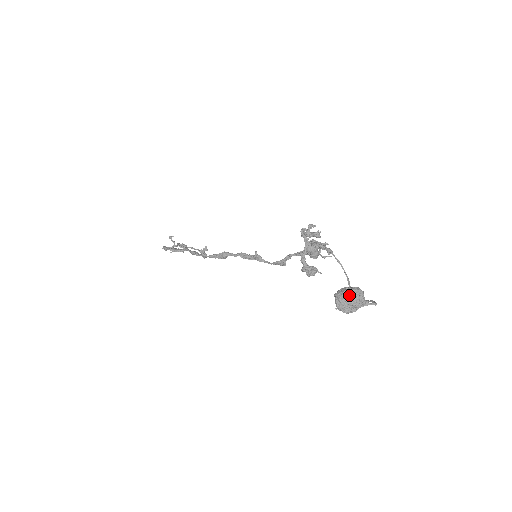
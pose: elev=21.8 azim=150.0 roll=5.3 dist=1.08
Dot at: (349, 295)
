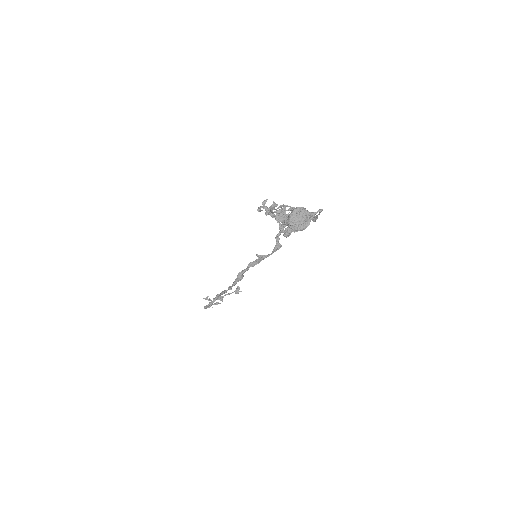
Dot at: (293, 216)
